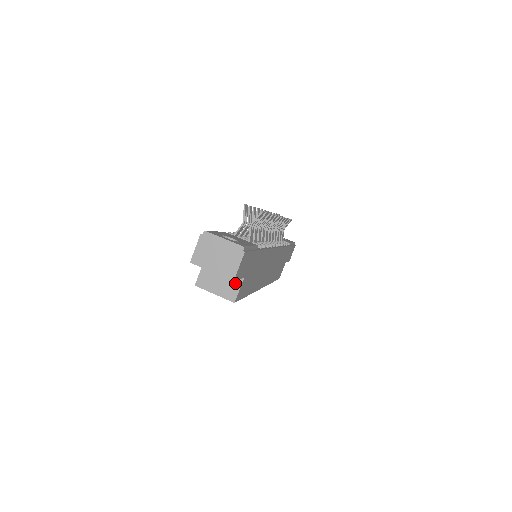
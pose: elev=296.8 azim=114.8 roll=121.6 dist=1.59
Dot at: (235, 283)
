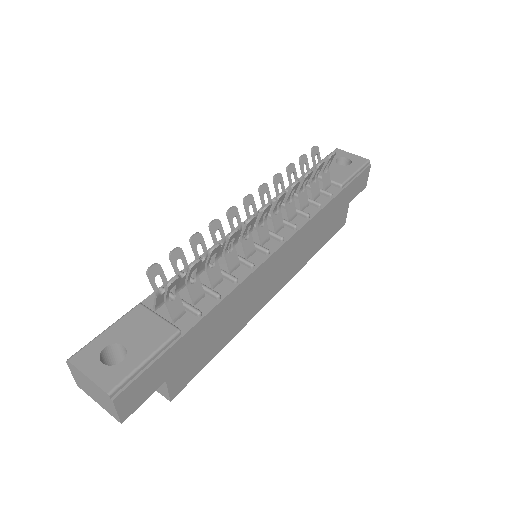
Dot at: occluded
